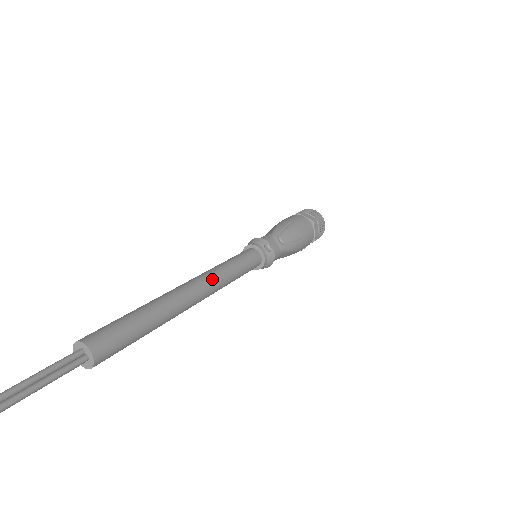
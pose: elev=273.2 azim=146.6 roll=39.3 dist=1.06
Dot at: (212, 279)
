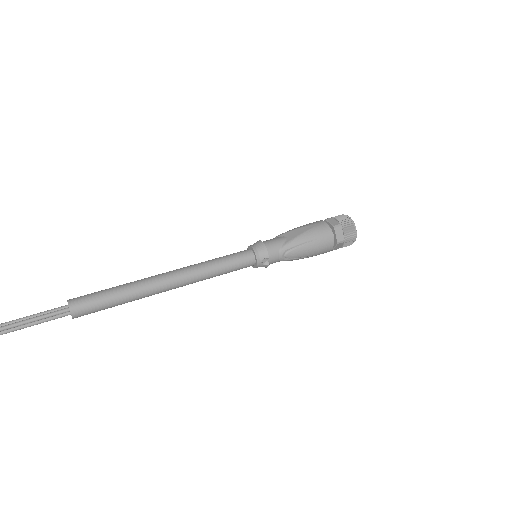
Dot at: (192, 279)
